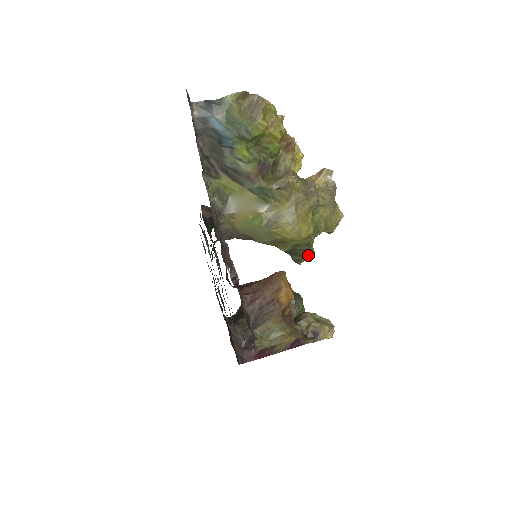
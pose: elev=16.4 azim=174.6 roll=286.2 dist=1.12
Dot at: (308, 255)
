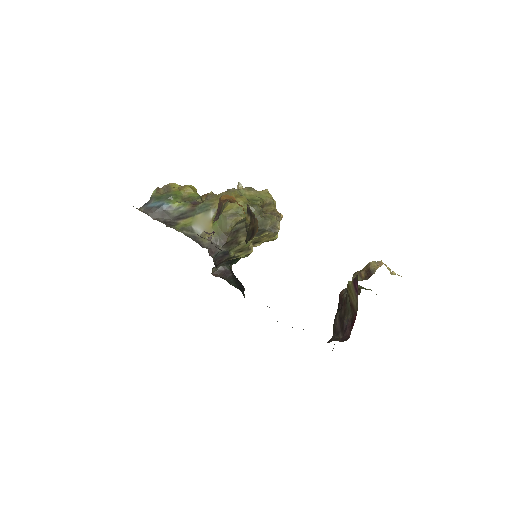
Dot at: (271, 218)
